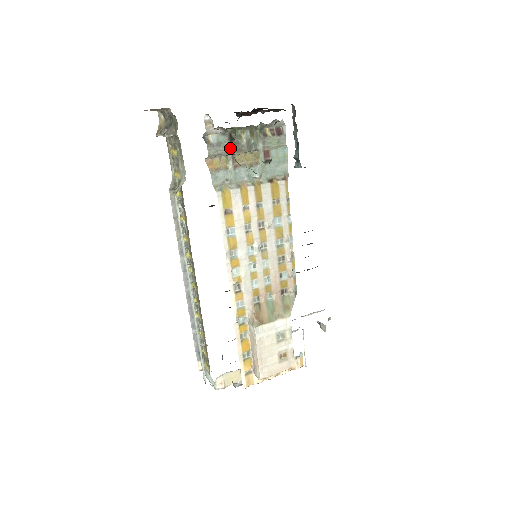
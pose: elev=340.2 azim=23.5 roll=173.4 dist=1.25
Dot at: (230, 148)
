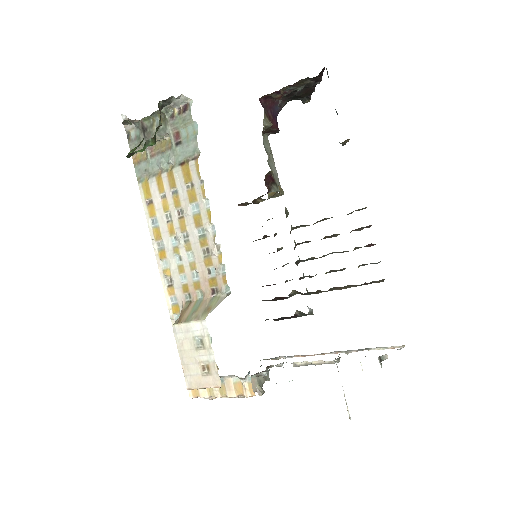
Dot at: occluded
